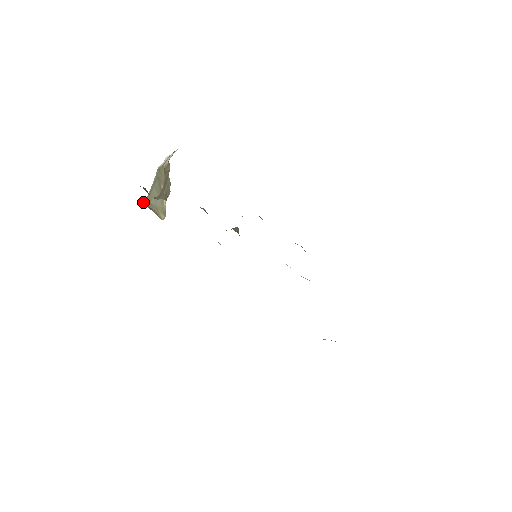
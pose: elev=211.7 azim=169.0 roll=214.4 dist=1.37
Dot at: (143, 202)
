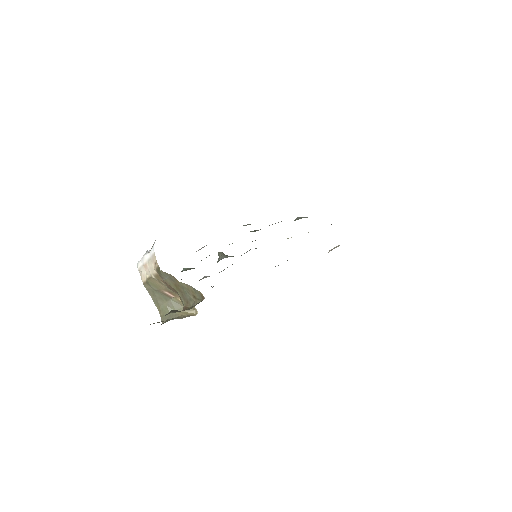
Dot at: (164, 320)
